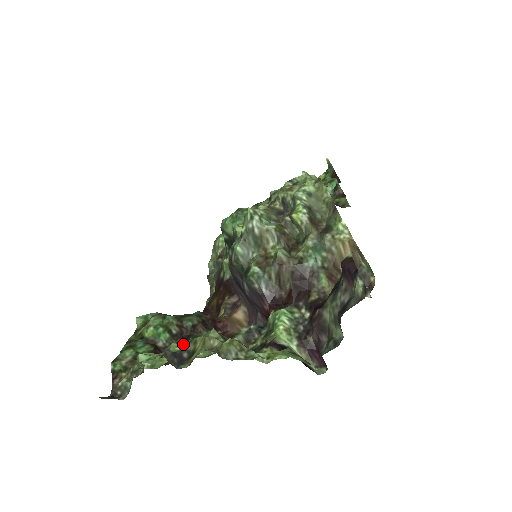
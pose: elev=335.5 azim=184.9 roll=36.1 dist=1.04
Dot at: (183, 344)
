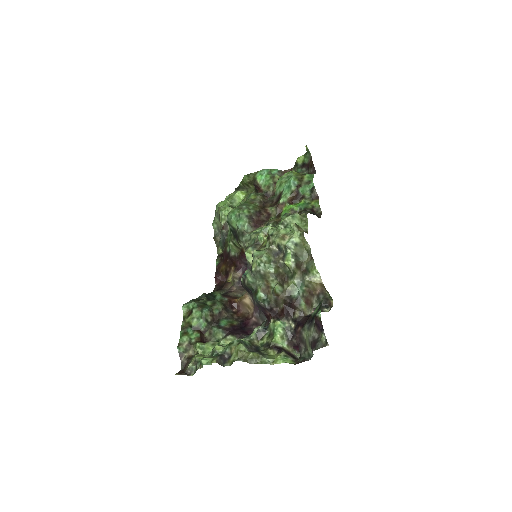
Dot at: (216, 329)
